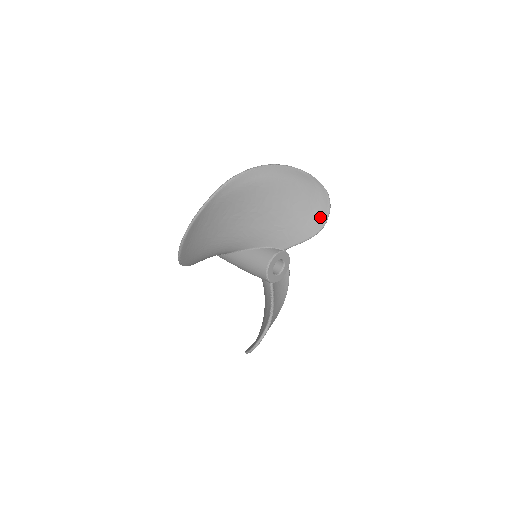
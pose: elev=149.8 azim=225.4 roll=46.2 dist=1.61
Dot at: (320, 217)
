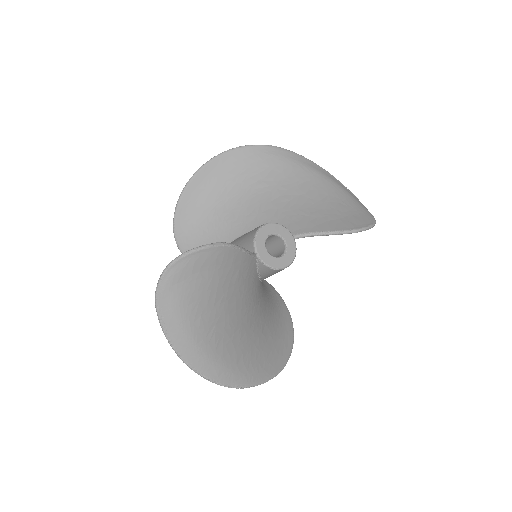
Dot at: (356, 223)
